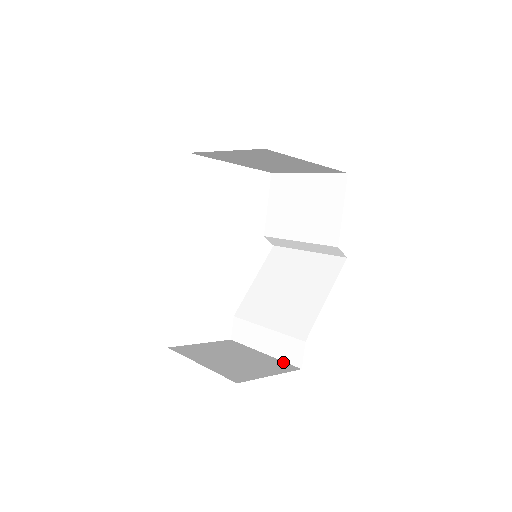
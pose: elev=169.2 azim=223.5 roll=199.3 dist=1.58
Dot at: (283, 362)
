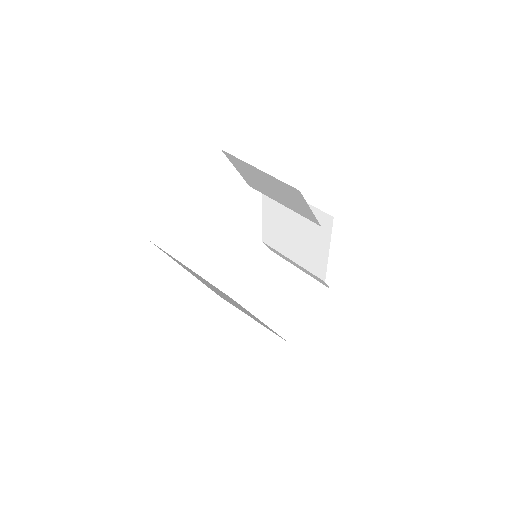
Dot at: (315, 282)
